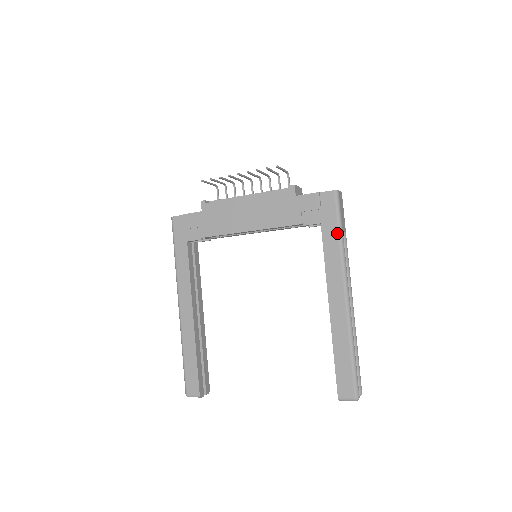
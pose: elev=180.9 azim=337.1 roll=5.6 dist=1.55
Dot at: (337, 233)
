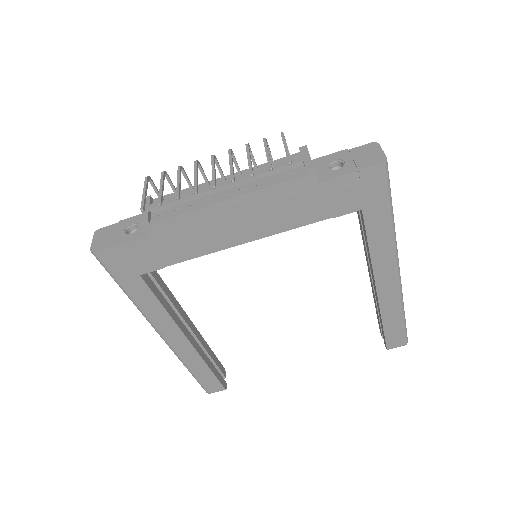
Dot at: (387, 216)
